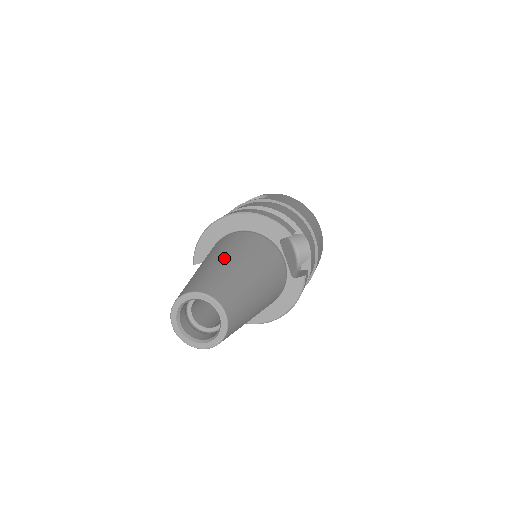
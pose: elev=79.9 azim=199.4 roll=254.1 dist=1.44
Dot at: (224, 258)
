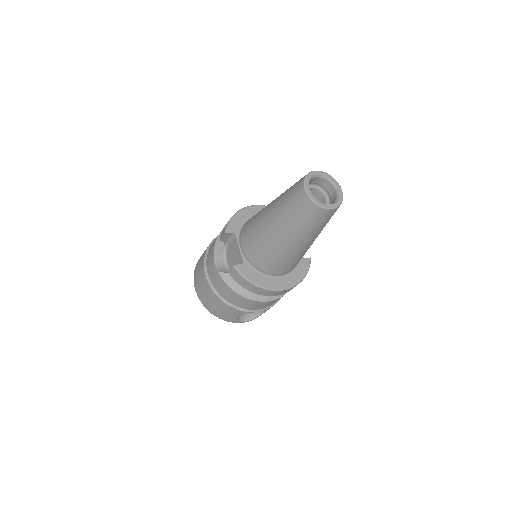
Dot at: occluded
